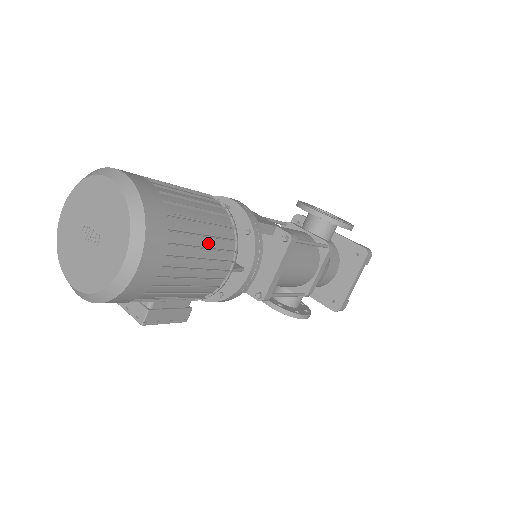
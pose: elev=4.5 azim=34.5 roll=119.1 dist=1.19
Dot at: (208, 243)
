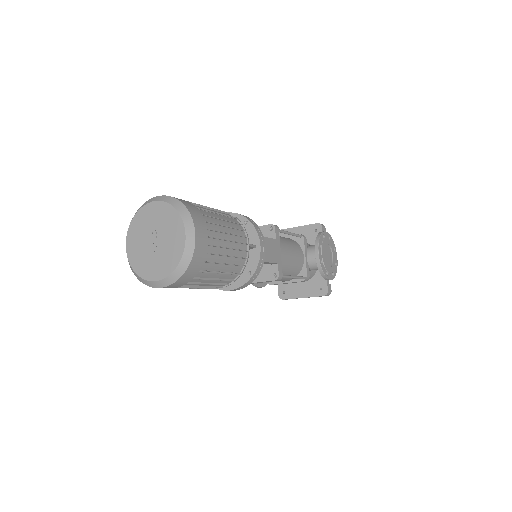
Dot at: (214, 281)
